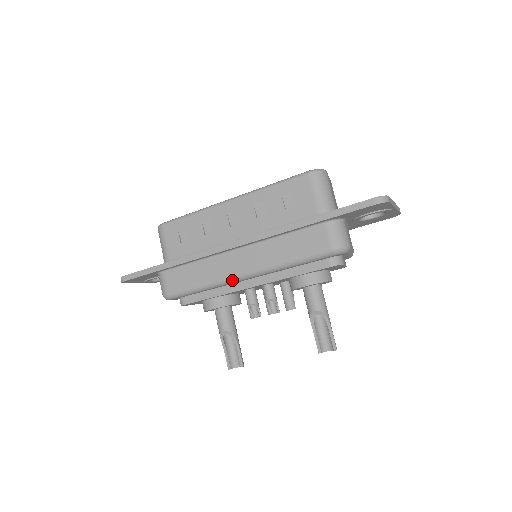
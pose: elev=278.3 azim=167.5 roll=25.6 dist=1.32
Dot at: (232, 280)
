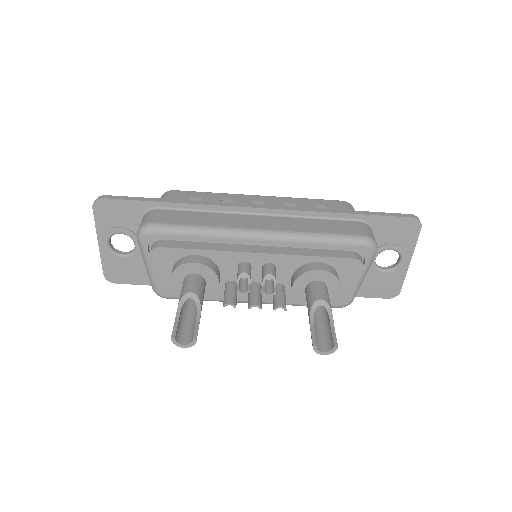
Dot at: (243, 233)
